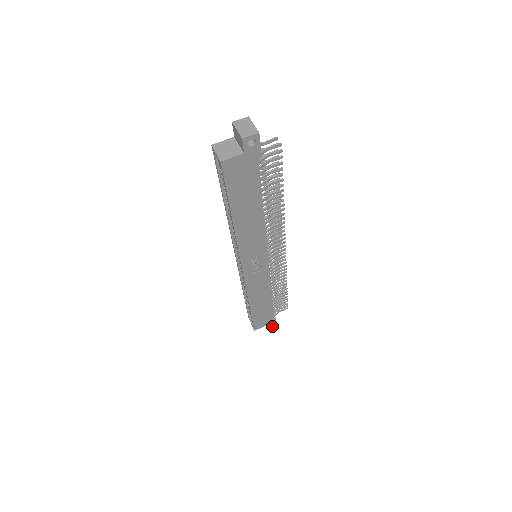
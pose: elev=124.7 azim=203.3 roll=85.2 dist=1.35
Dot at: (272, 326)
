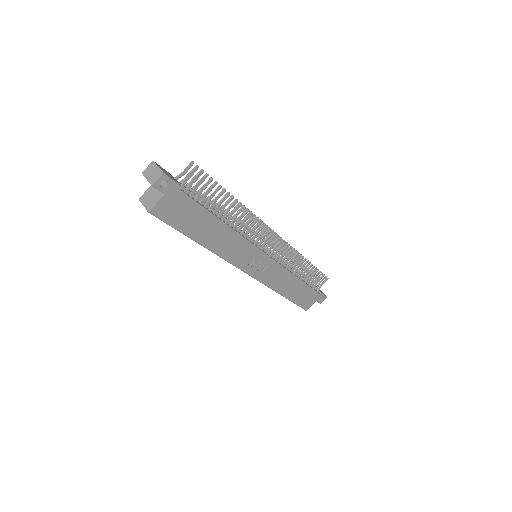
Dot at: (323, 300)
